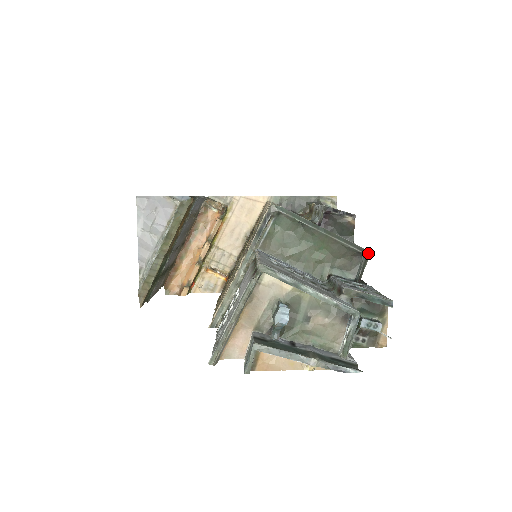
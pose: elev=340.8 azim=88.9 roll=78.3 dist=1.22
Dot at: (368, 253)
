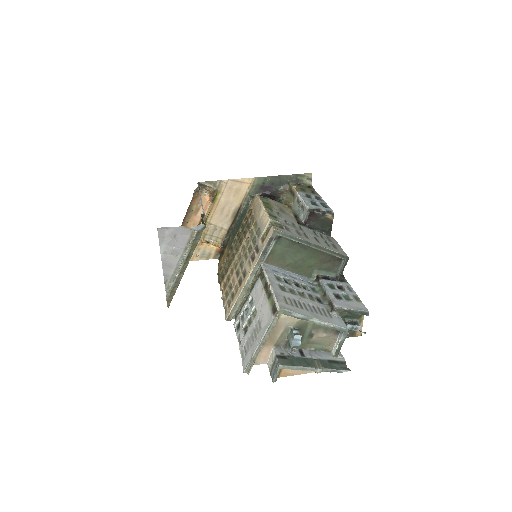
Dot at: (347, 259)
